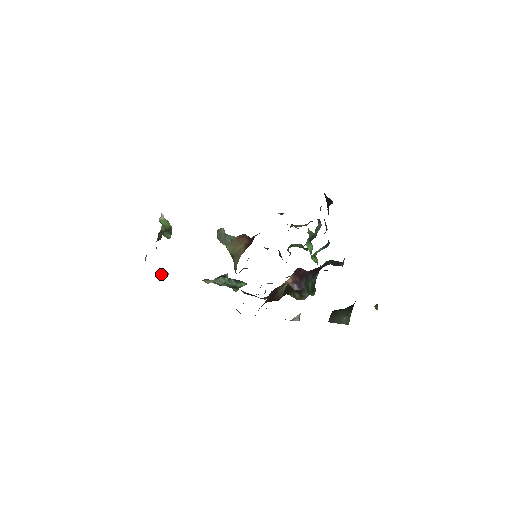
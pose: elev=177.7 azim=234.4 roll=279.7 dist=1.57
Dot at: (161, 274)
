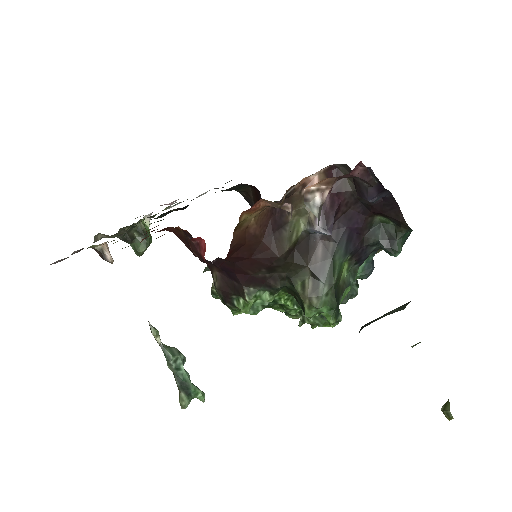
Dot at: (104, 250)
